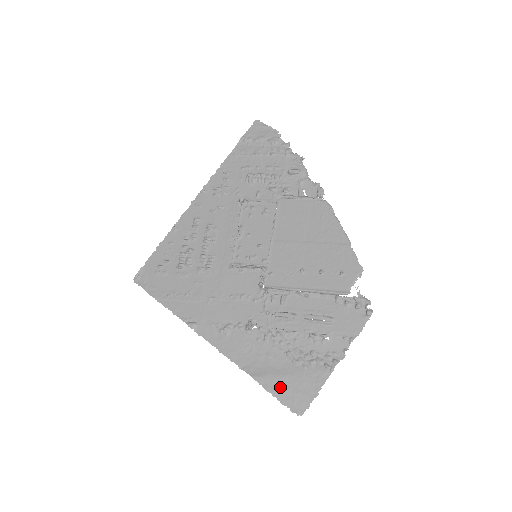
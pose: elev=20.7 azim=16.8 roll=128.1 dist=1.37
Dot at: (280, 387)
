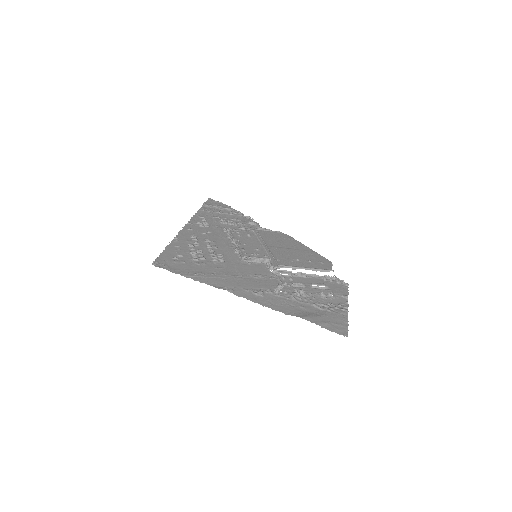
Dot at: (323, 321)
